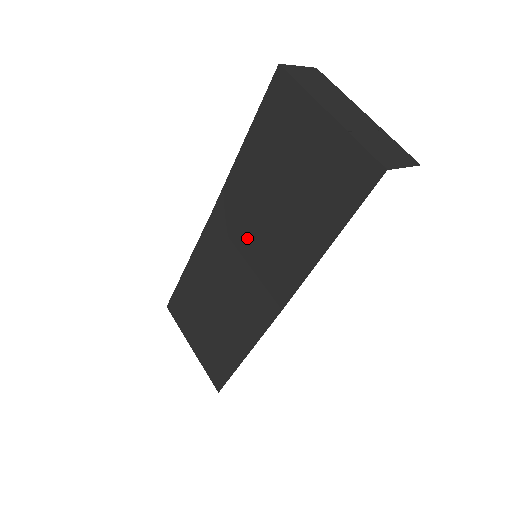
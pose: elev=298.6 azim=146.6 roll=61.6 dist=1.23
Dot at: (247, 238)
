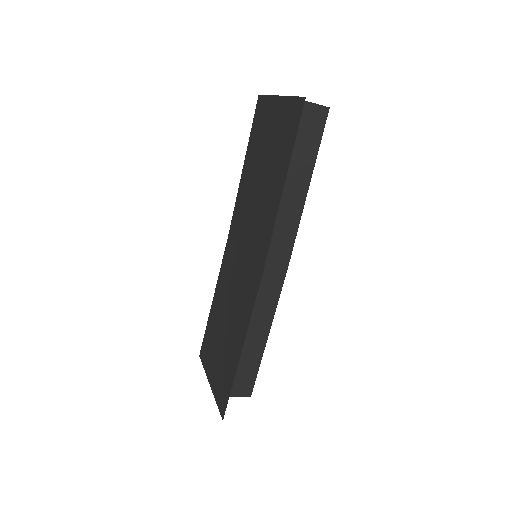
Dot at: (244, 234)
